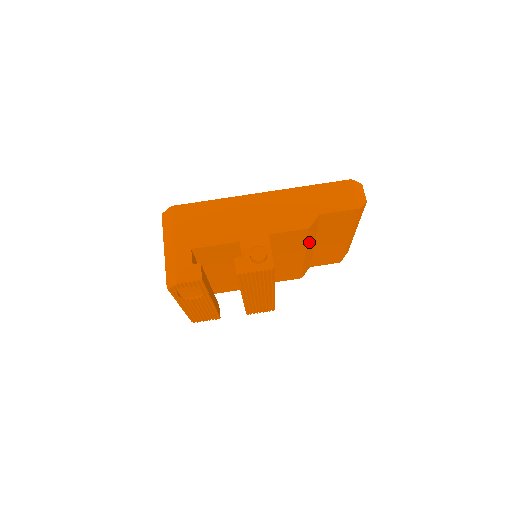
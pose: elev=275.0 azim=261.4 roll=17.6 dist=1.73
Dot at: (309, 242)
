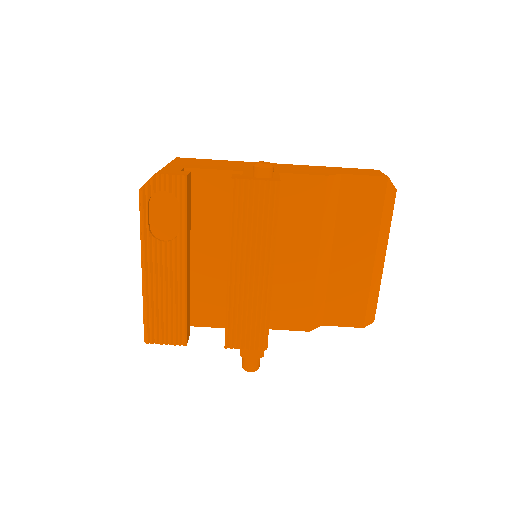
Dot at: (325, 226)
